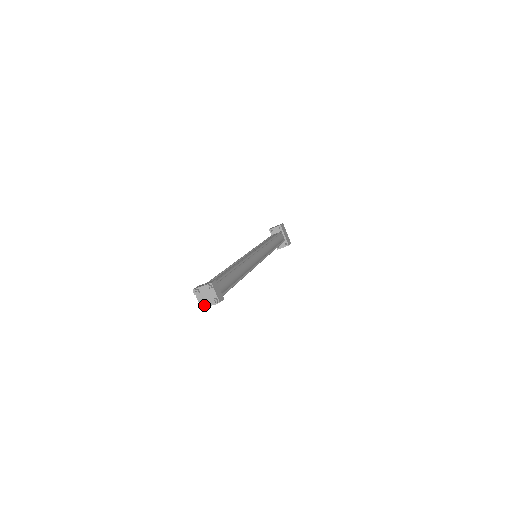
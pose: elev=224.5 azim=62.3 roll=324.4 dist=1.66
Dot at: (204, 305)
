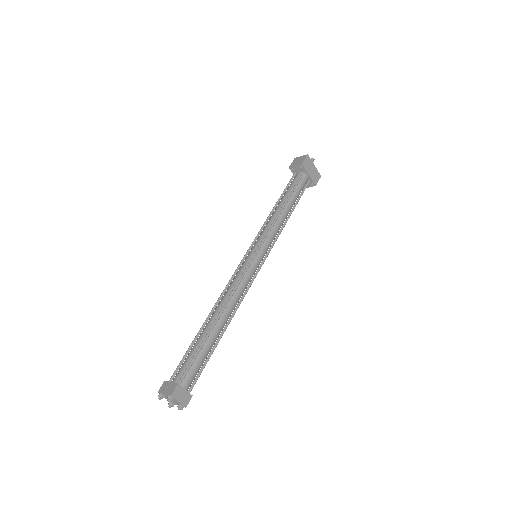
Dot at: (172, 406)
